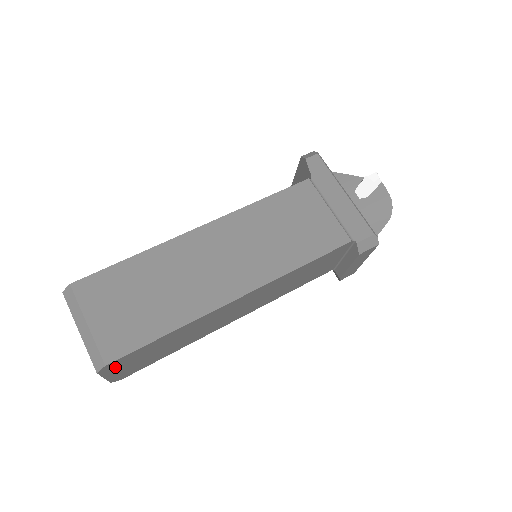
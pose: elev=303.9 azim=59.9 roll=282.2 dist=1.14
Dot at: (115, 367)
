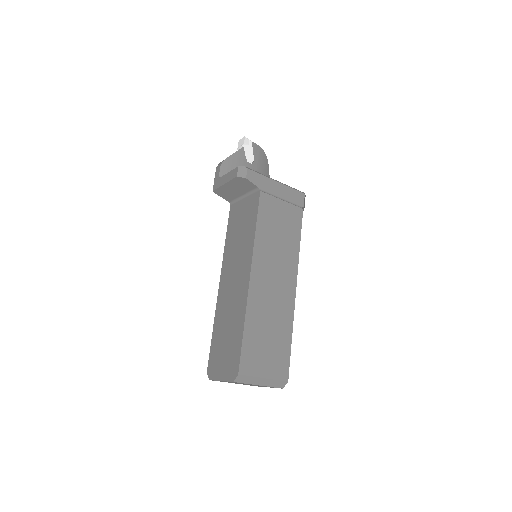
Dot at: occluded
